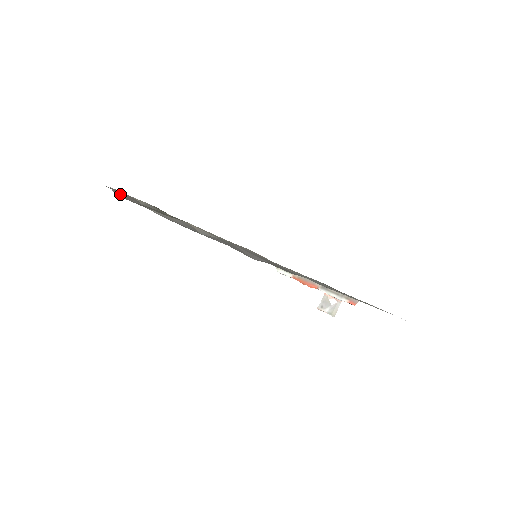
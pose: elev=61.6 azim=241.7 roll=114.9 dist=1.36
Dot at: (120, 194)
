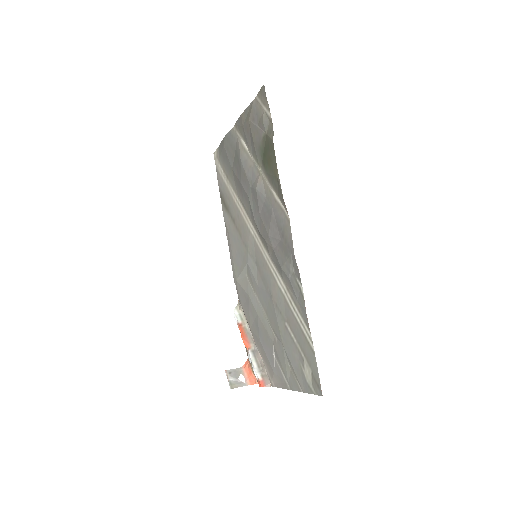
Dot at: (251, 111)
